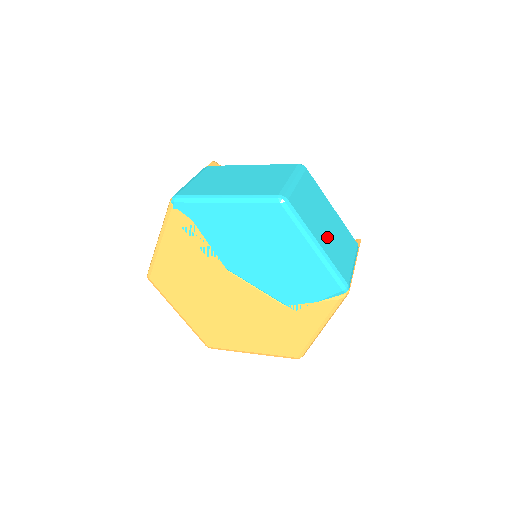
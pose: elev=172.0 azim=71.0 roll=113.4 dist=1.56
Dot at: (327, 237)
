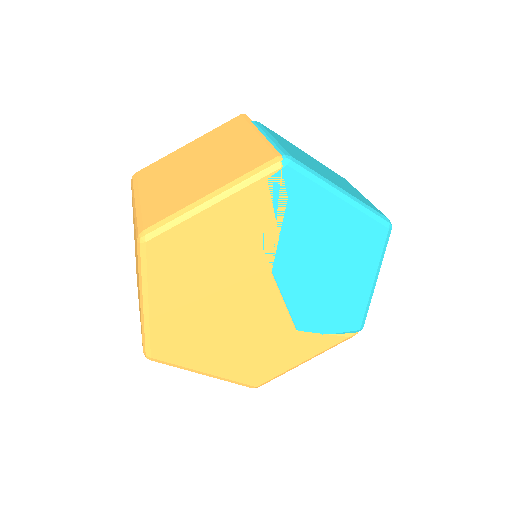
Dot at: occluded
